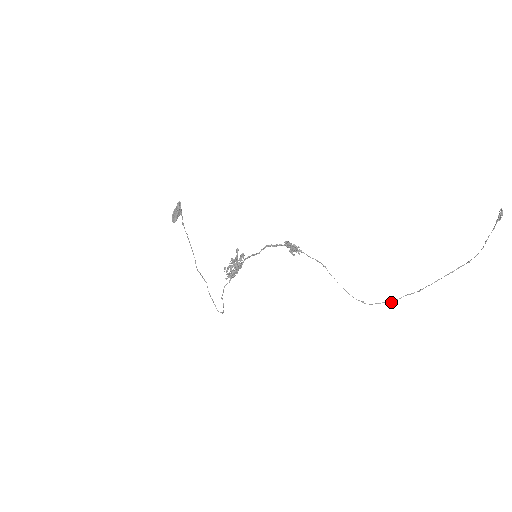
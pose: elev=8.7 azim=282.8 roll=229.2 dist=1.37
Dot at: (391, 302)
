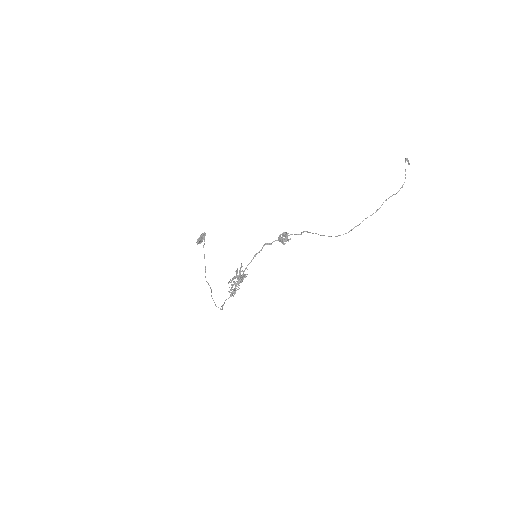
Dot at: (359, 224)
